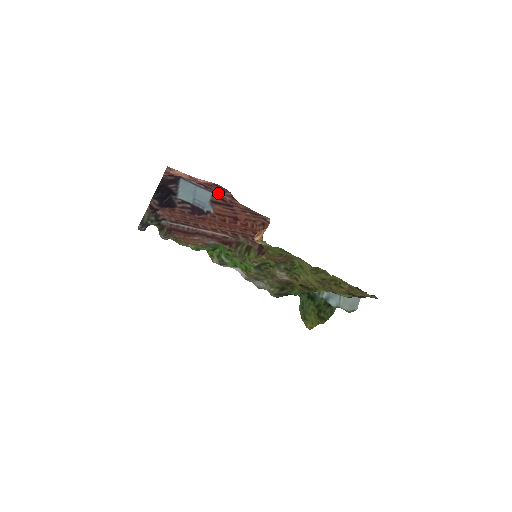
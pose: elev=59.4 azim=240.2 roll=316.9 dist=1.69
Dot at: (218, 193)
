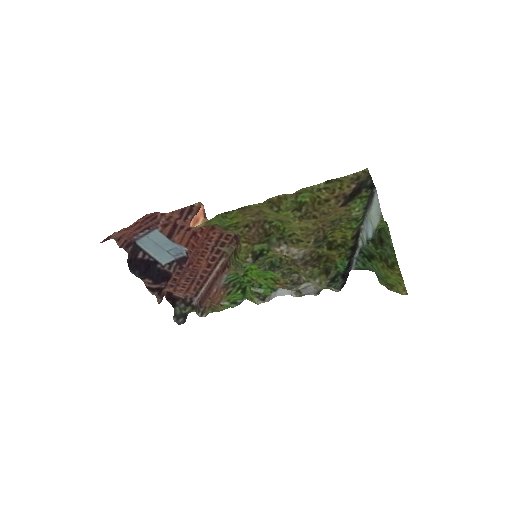
Dot at: (157, 224)
